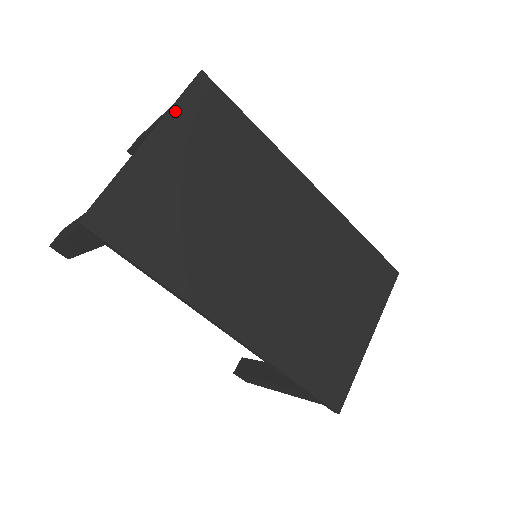
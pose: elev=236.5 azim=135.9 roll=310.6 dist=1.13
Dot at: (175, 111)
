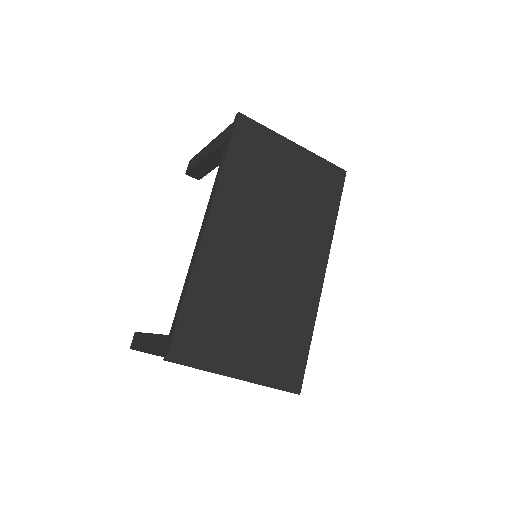
Dot at: (318, 158)
